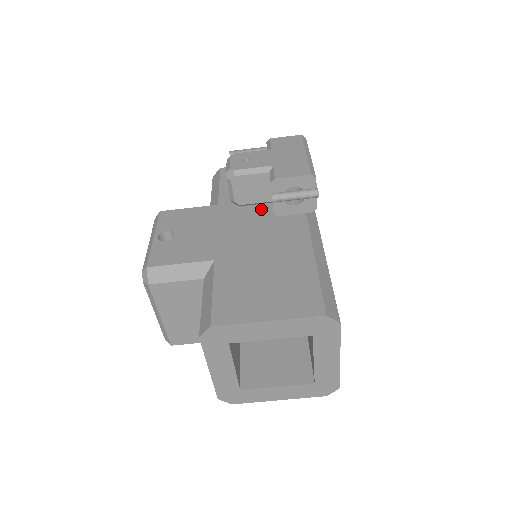
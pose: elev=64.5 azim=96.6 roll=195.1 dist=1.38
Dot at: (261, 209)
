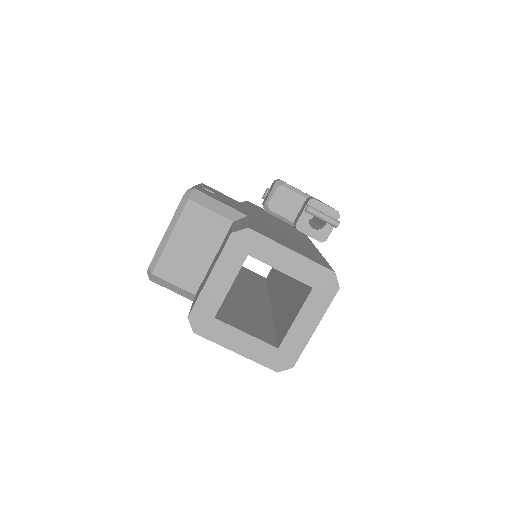
Dot at: (280, 225)
